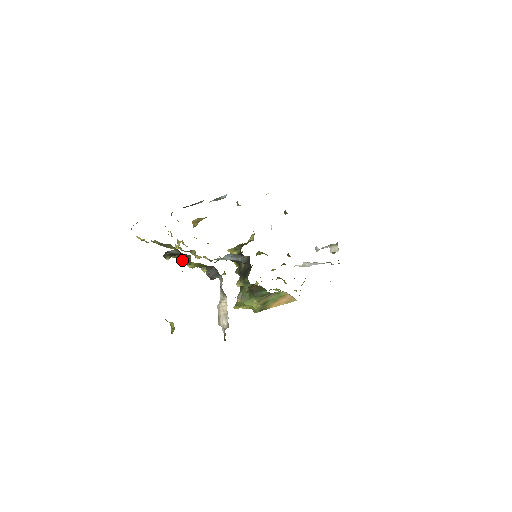
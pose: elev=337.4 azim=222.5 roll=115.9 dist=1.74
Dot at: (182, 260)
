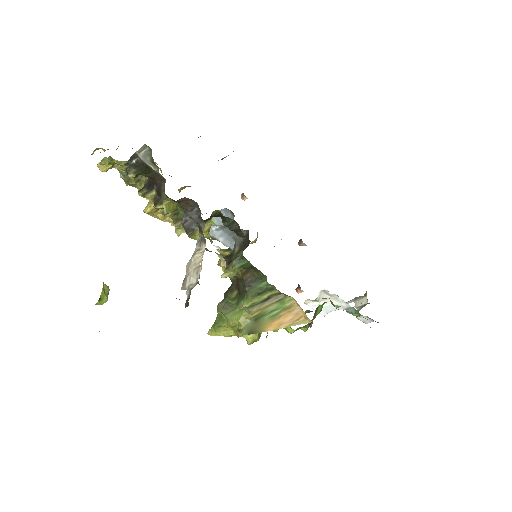
Dot at: (151, 203)
